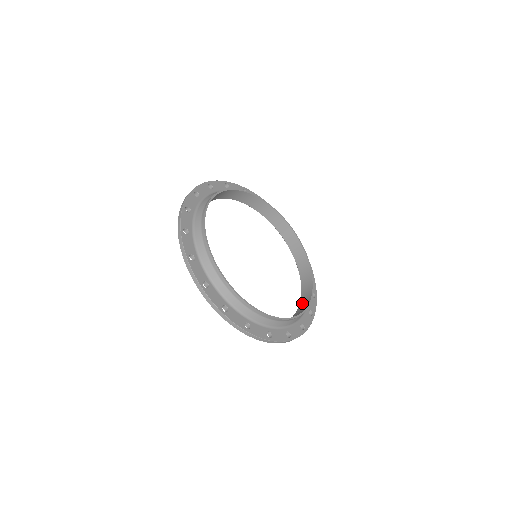
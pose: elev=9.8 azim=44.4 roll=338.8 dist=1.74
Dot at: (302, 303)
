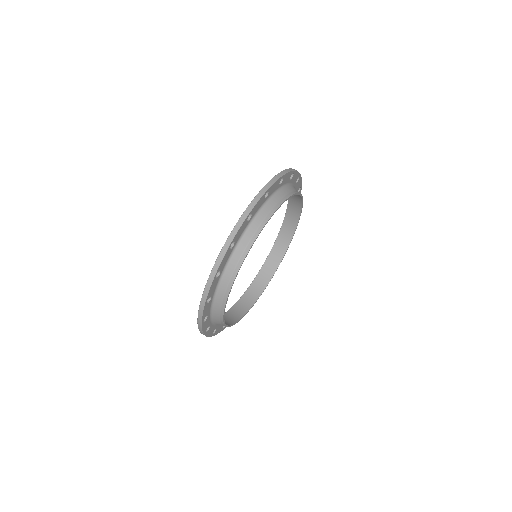
Dot at: (260, 277)
